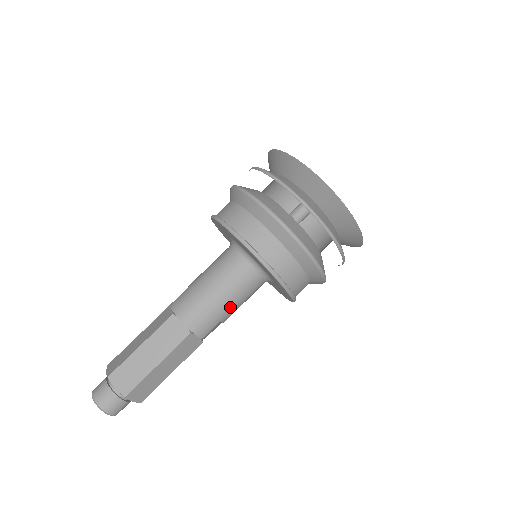
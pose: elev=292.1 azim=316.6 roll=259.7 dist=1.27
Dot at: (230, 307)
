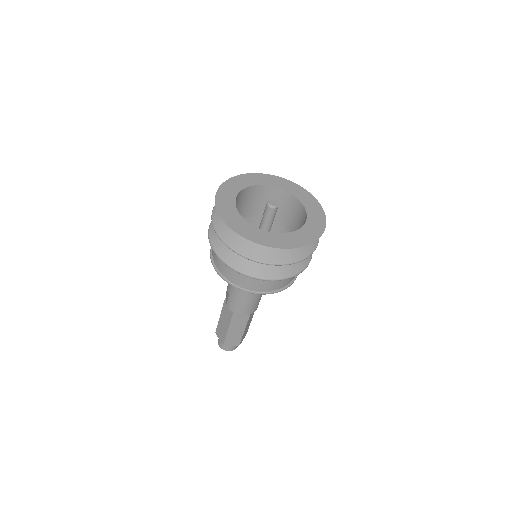
Dot at: occluded
